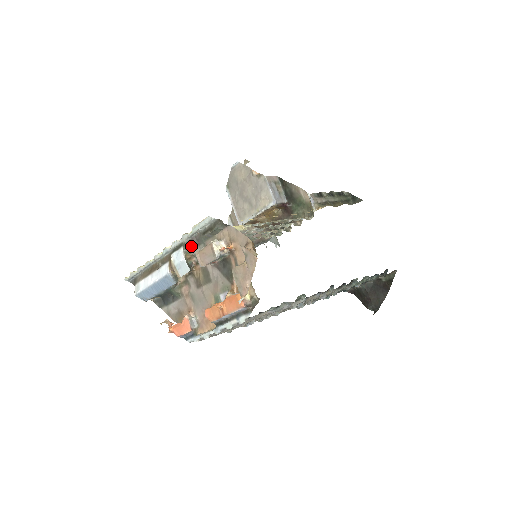
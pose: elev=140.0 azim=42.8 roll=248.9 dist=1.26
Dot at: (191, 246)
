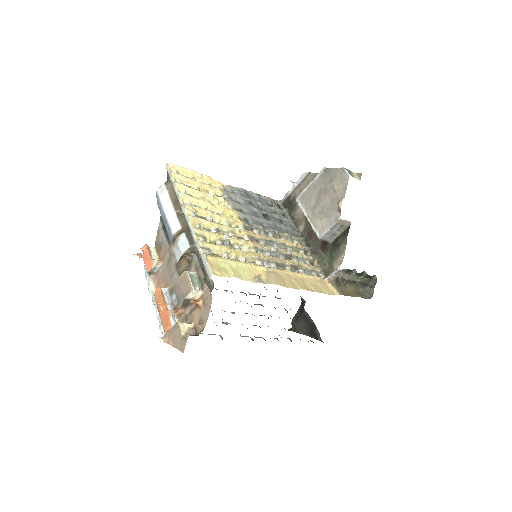
Dot at: (195, 252)
